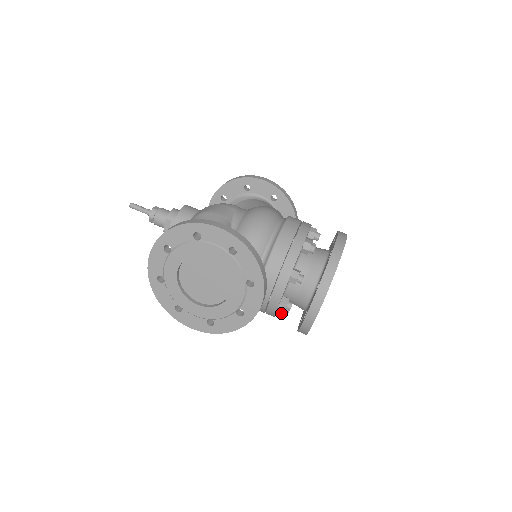
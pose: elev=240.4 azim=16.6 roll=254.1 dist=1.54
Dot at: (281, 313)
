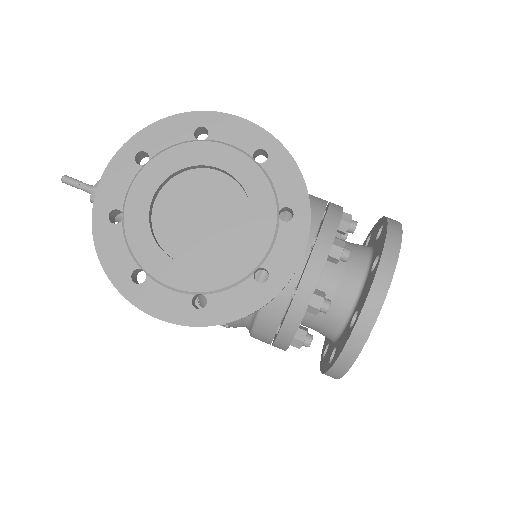
Dot at: (301, 338)
